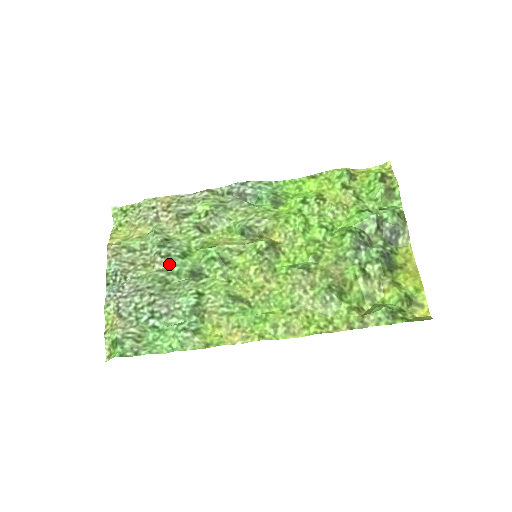
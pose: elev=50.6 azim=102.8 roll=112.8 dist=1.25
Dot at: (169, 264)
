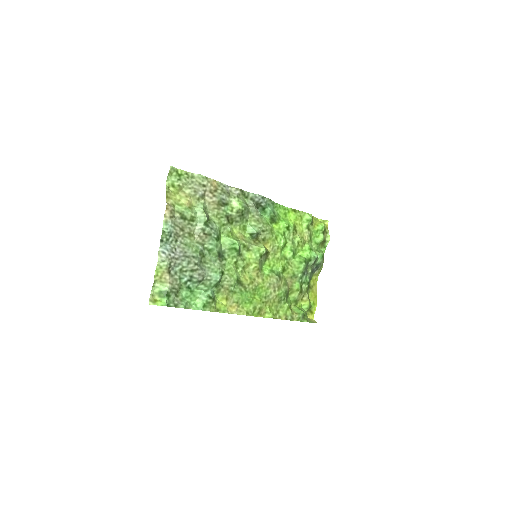
Dot at: (207, 241)
